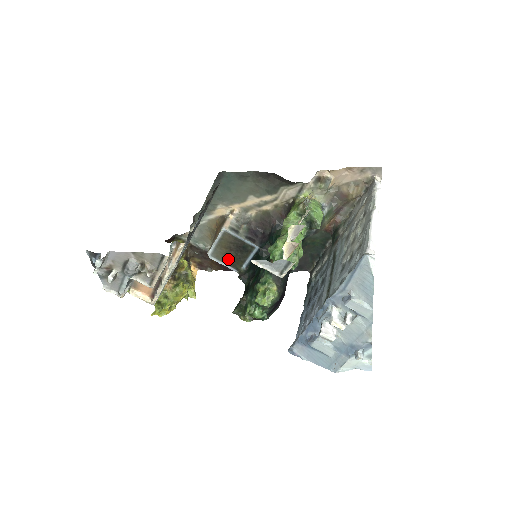
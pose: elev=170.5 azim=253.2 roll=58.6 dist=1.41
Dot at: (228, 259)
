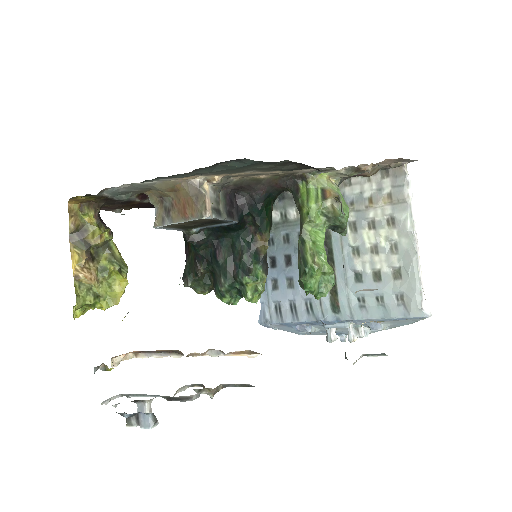
Dot at: (181, 226)
